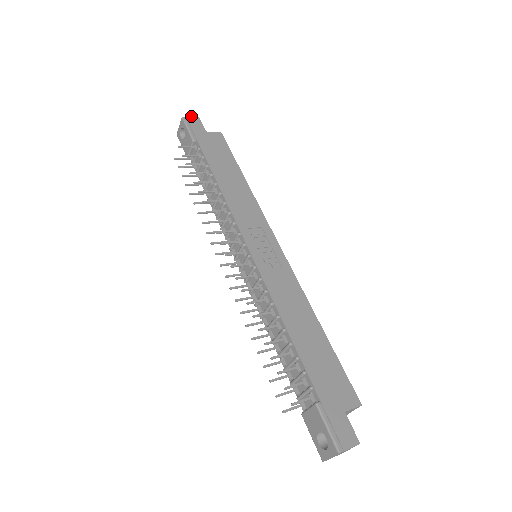
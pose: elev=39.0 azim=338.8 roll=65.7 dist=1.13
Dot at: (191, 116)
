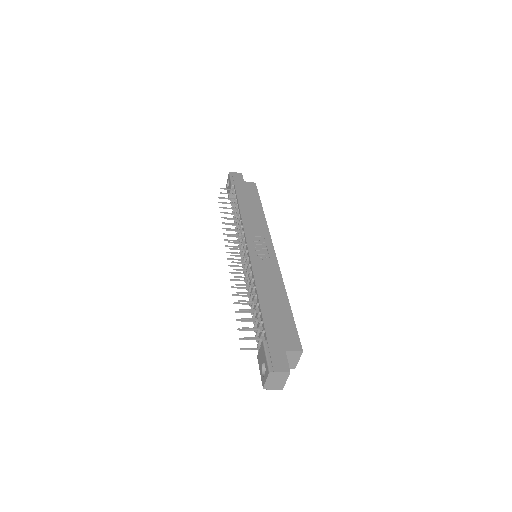
Dot at: (236, 172)
